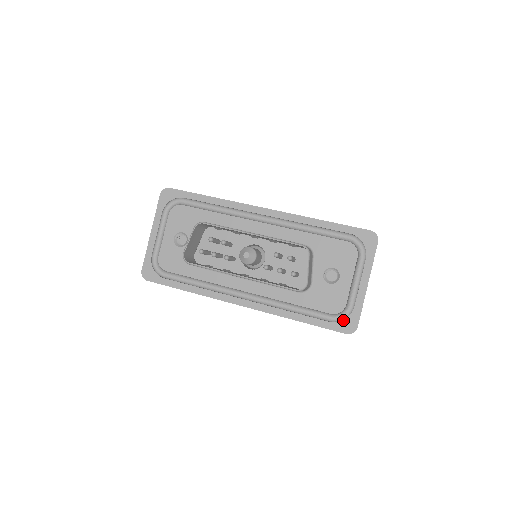
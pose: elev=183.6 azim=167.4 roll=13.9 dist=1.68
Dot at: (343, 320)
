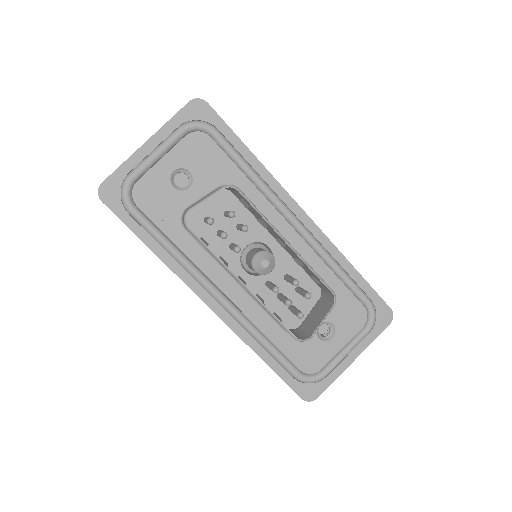
Dot at: (308, 383)
